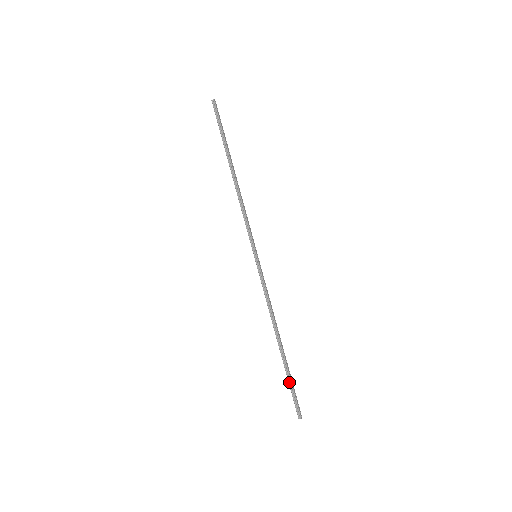
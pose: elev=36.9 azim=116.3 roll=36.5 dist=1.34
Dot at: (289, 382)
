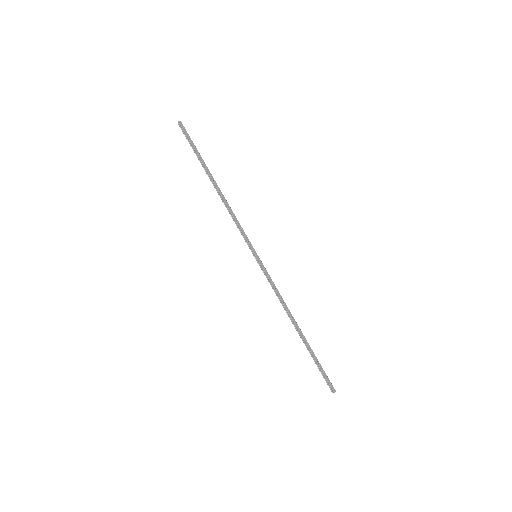
Dot at: (315, 362)
